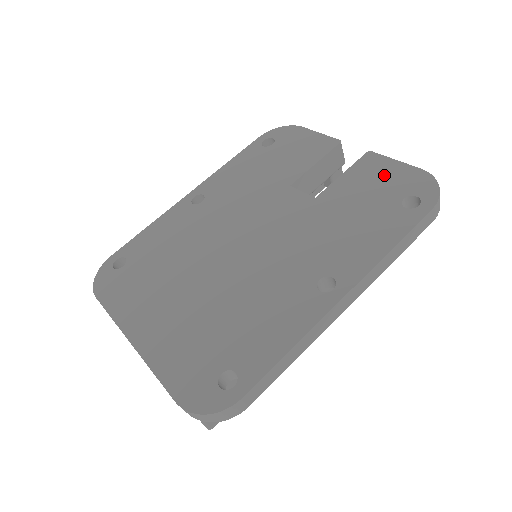
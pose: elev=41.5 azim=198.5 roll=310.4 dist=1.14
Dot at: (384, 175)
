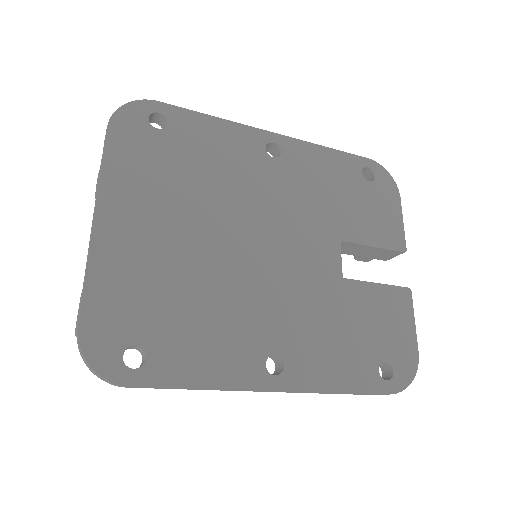
Dot at: (397, 324)
